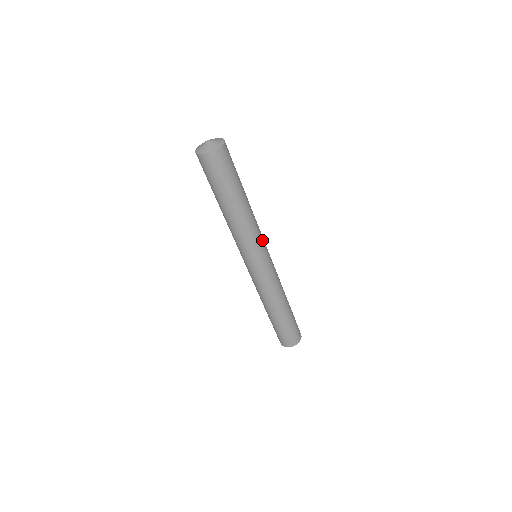
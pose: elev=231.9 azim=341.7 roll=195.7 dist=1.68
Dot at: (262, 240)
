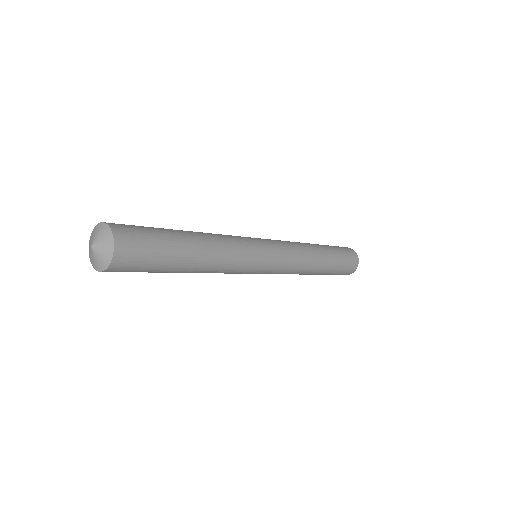
Dot at: (249, 264)
